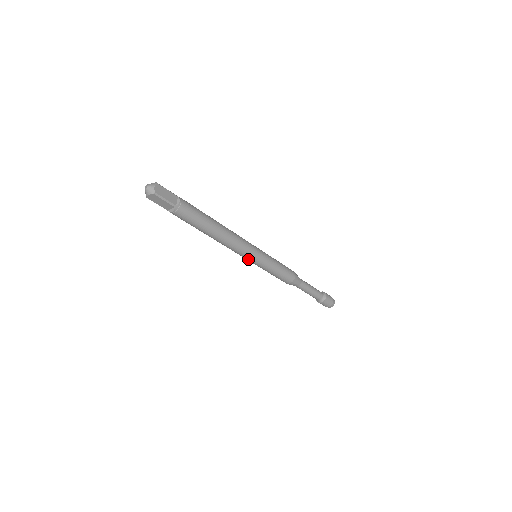
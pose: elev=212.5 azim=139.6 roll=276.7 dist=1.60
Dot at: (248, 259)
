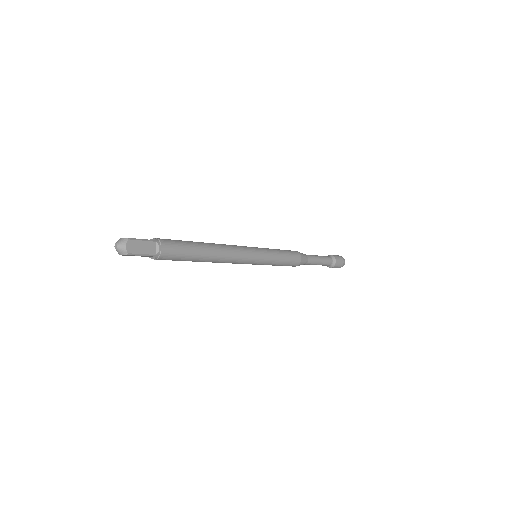
Dot at: occluded
